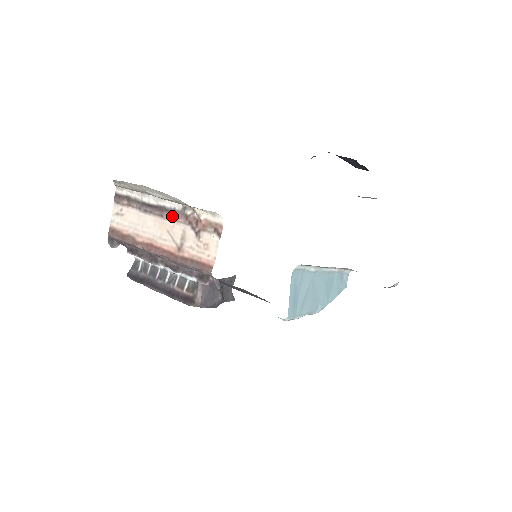
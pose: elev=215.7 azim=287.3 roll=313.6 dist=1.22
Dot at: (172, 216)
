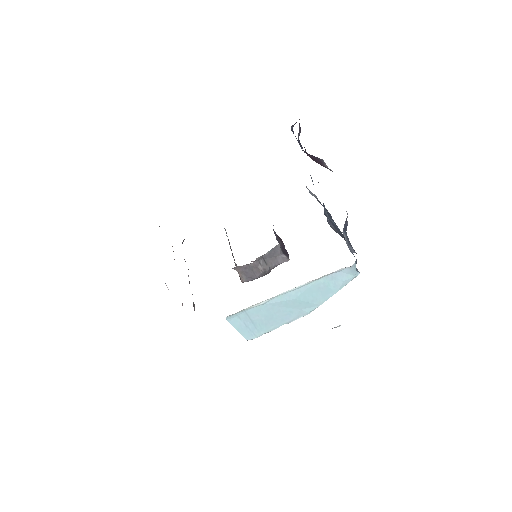
Dot at: occluded
